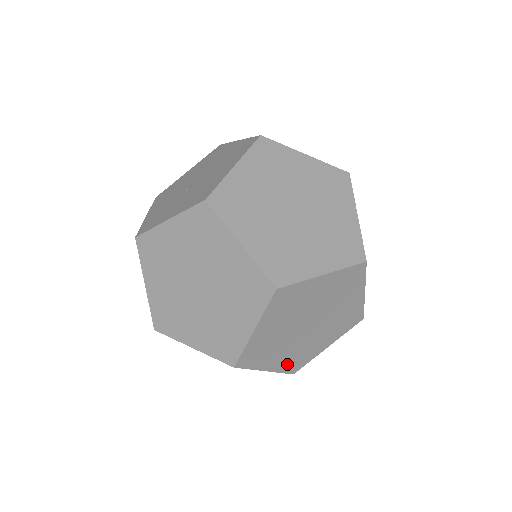
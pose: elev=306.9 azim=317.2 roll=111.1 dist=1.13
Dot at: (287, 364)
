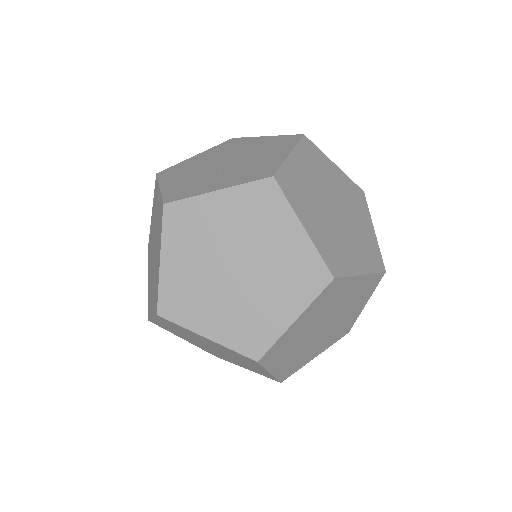
Dot at: (285, 369)
